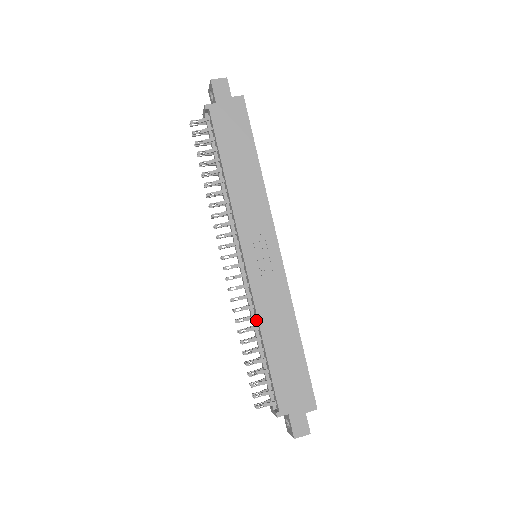
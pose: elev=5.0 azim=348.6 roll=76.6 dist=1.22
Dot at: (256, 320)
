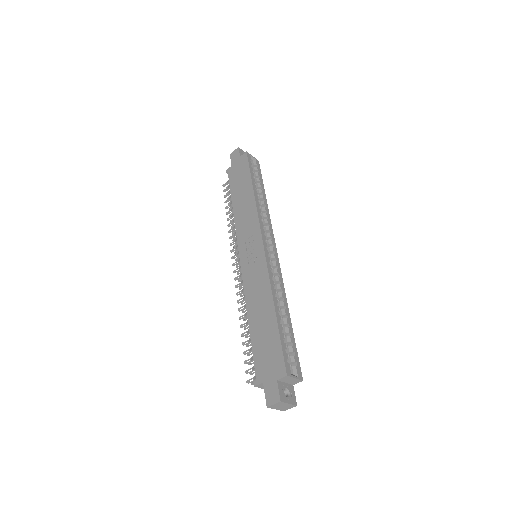
Dot at: occluded
